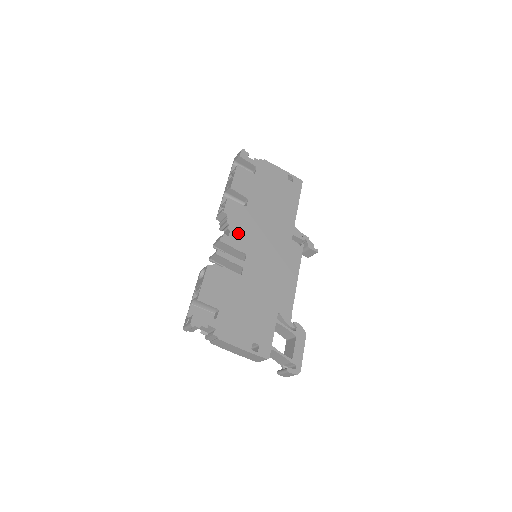
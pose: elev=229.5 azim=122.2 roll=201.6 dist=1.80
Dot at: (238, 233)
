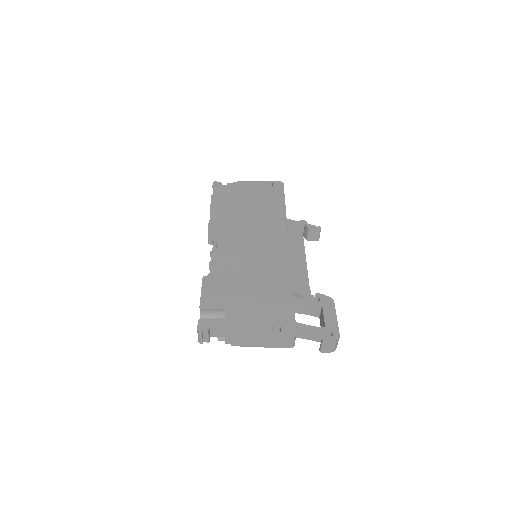
Dot at: (228, 242)
